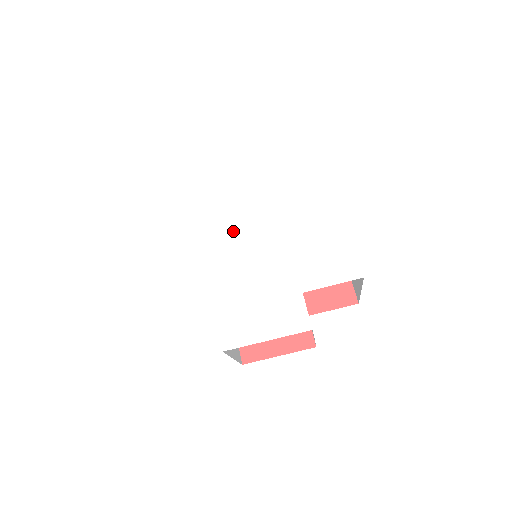
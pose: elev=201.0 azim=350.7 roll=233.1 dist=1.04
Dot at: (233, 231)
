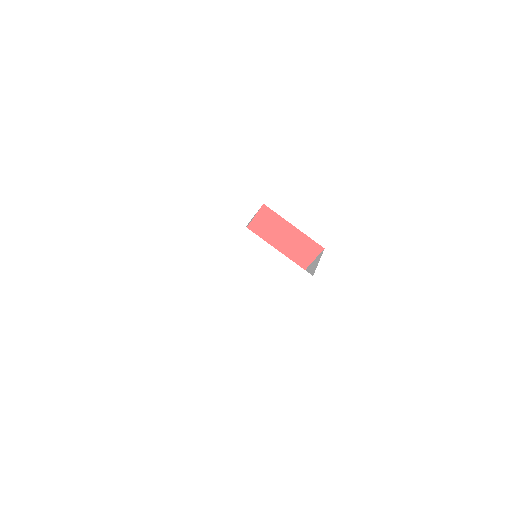
Dot at: (246, 259)
